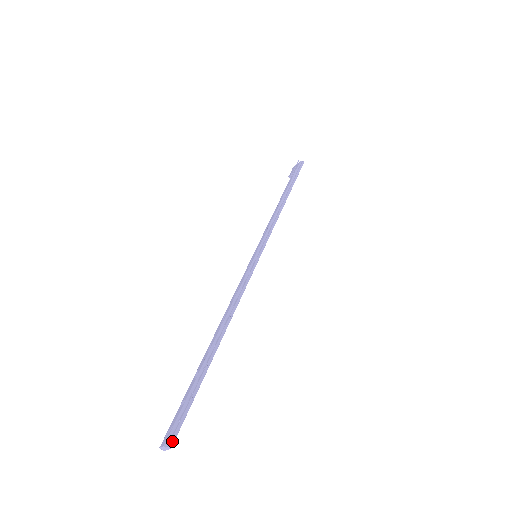
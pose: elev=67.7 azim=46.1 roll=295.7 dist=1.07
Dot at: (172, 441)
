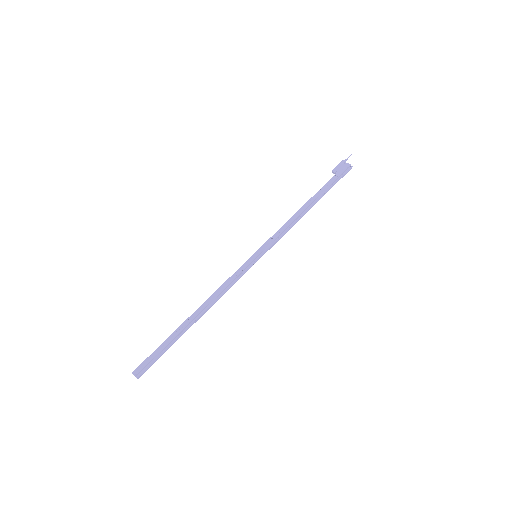
Dot at: (140, 376)
